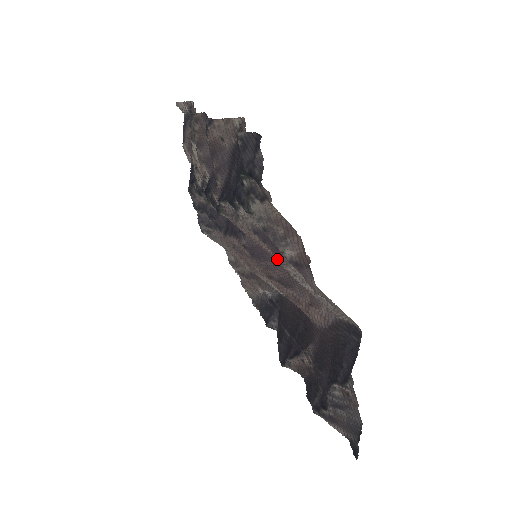
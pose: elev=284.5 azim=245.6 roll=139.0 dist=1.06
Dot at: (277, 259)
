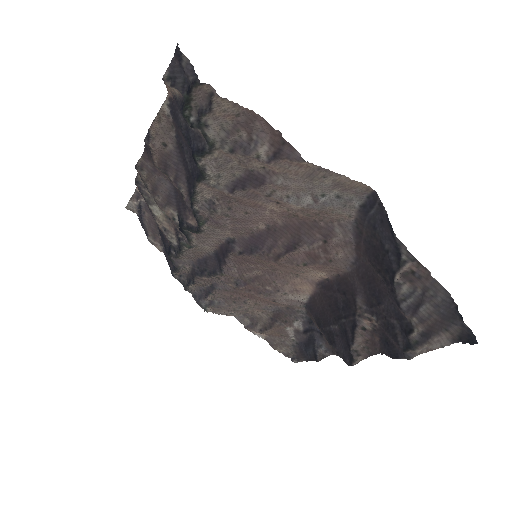
Dot at: (263, 193)
